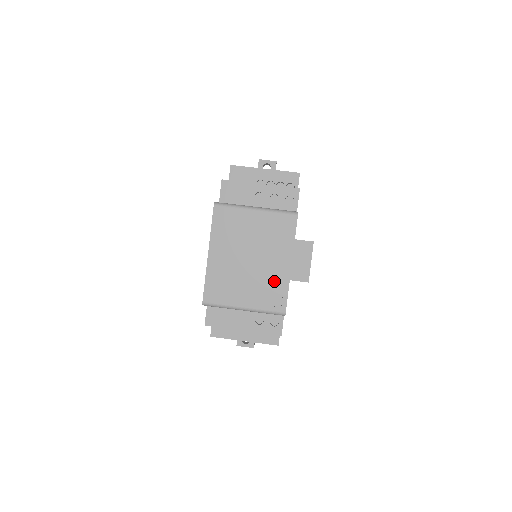
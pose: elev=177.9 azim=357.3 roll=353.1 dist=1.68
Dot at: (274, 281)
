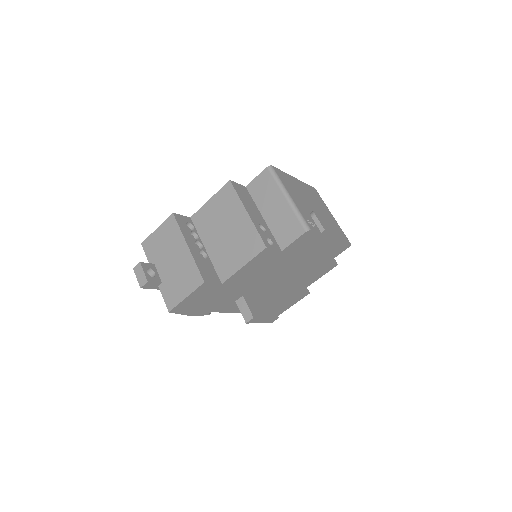
Dot at: (321, 220)
